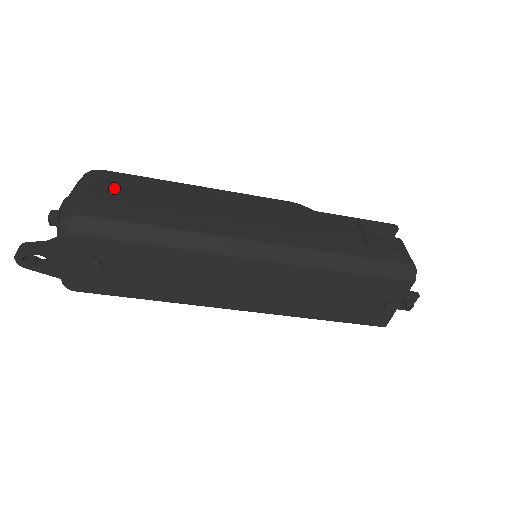
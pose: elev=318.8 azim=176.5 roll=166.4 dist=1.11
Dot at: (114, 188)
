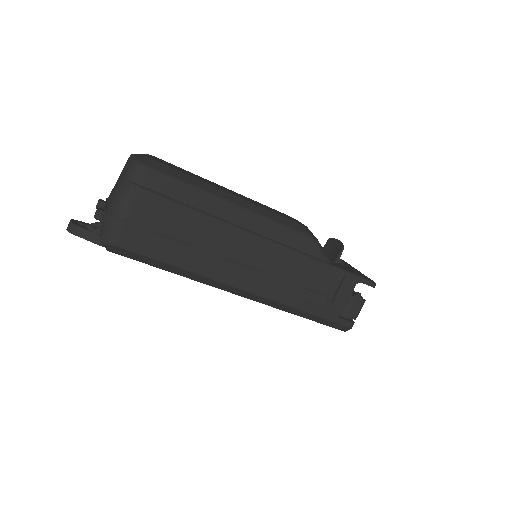
Dot at: (152, 214)
